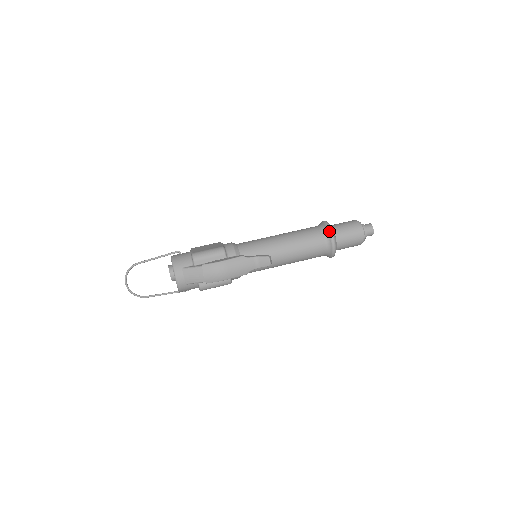
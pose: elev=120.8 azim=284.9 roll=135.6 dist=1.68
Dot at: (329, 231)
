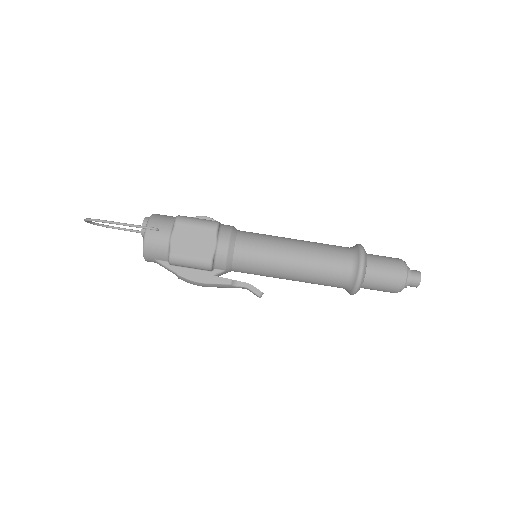
Dot at: (354, 289)
